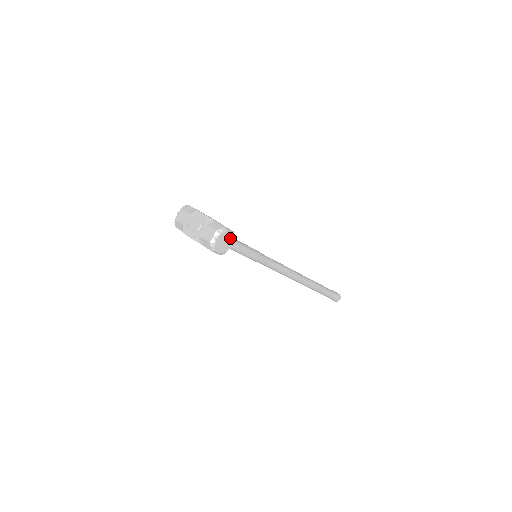
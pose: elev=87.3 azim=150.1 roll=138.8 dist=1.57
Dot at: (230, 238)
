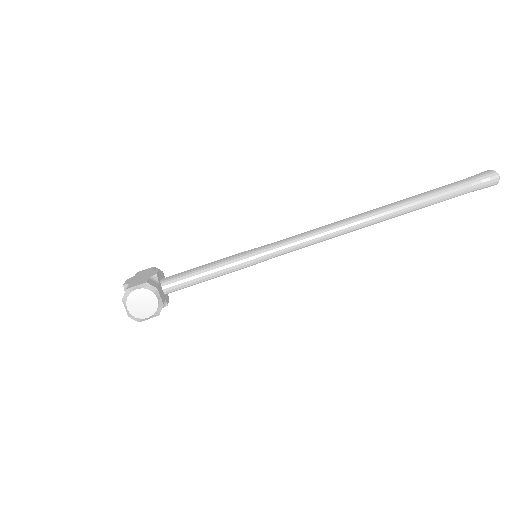
Dot at: (145, 294)
